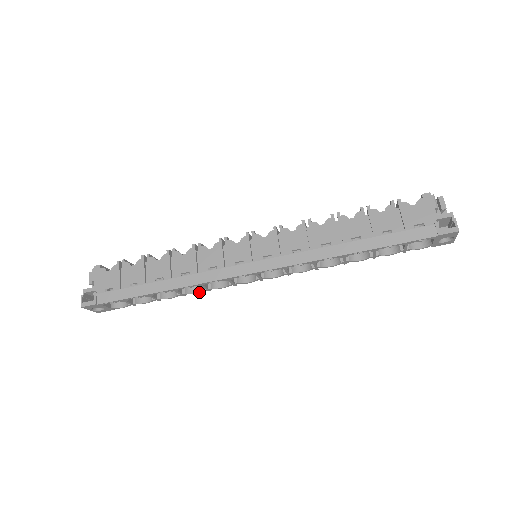
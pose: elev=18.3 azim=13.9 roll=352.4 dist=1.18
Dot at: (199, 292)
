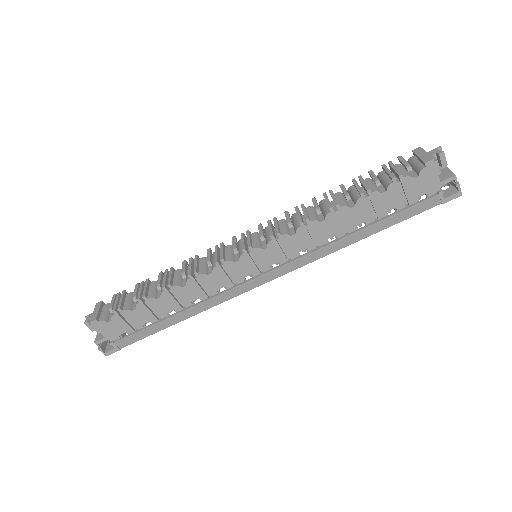
Dot at: occluded
